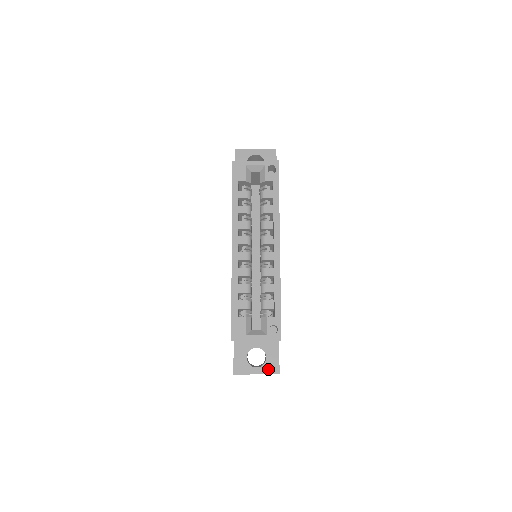
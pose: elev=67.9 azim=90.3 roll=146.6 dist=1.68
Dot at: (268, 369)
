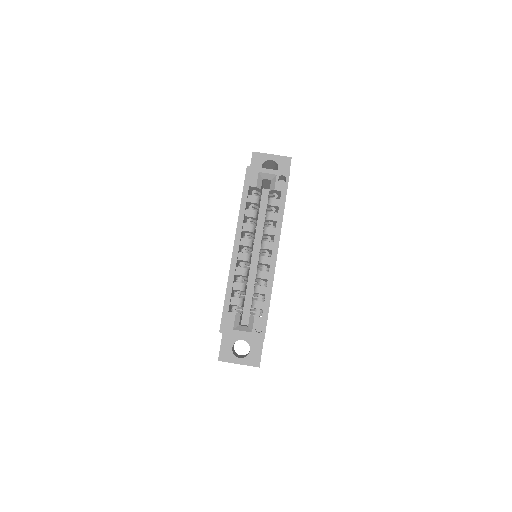
Dot at: (250, 361)
